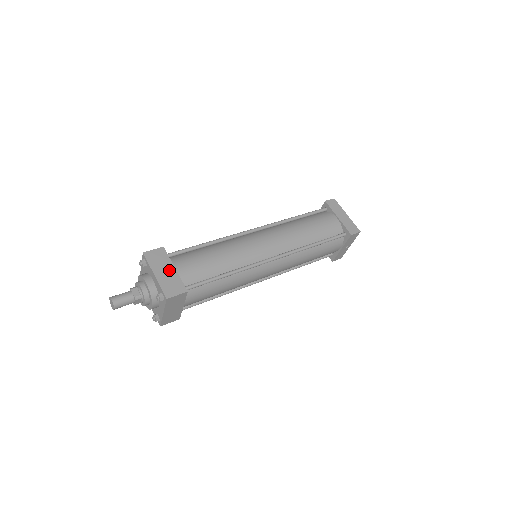
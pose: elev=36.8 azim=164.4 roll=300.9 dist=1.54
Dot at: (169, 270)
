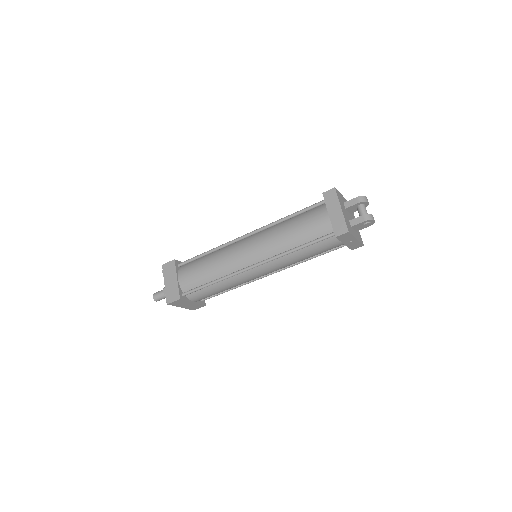
Dot at: (173, 280)
